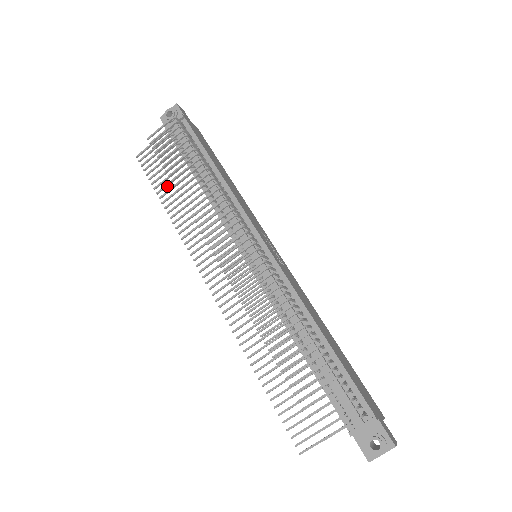
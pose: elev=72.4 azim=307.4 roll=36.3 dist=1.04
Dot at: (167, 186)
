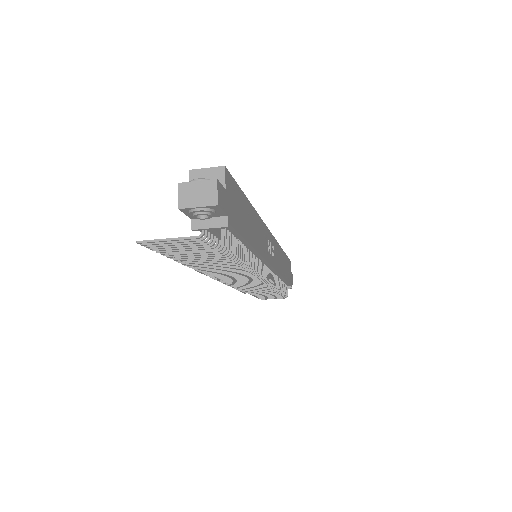
Dot at: occluded
